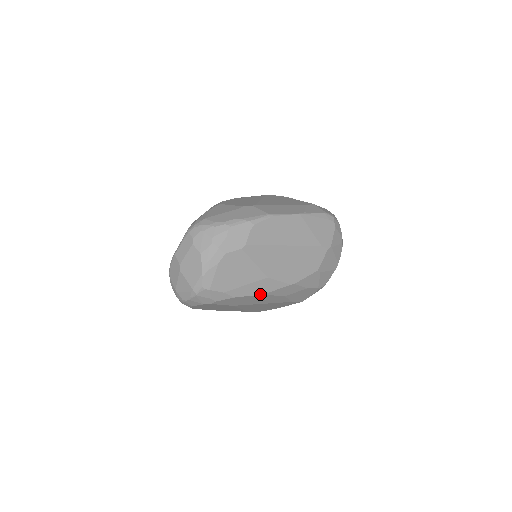
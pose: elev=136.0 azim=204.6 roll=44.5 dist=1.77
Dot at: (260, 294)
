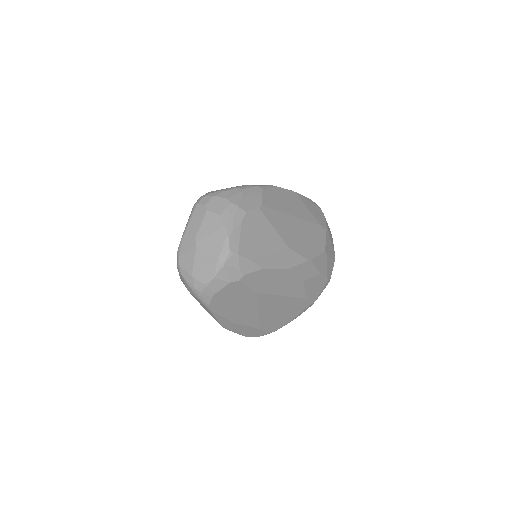
Dot at: (284, 269)
